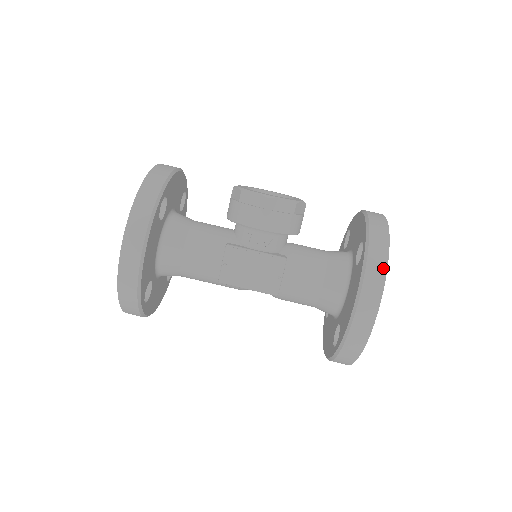
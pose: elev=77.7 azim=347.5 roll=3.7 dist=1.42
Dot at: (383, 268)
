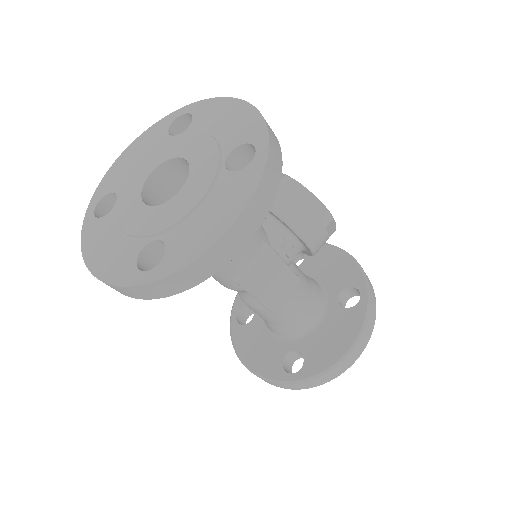
Dot at: (374, 322)
